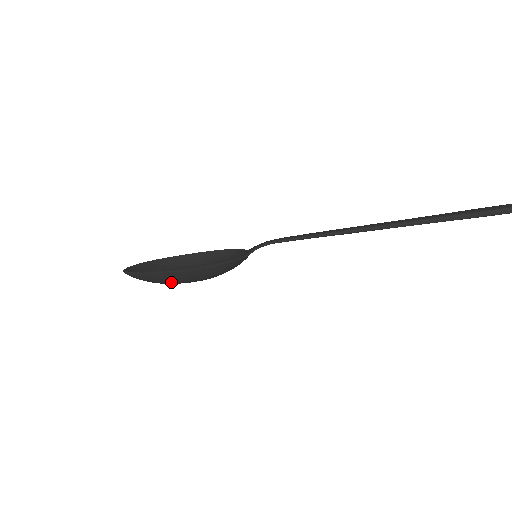
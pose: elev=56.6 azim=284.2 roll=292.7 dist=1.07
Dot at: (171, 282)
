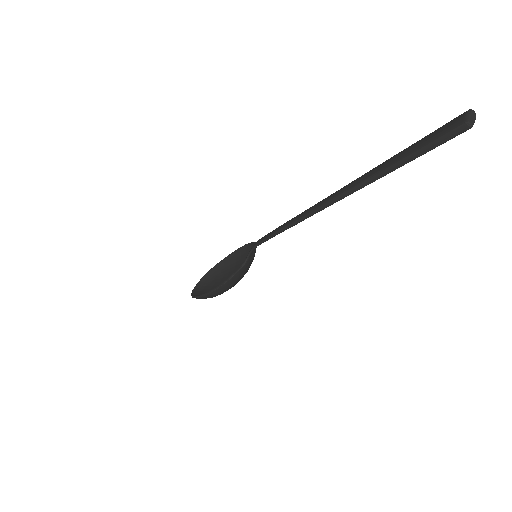
Dot at: occluded
